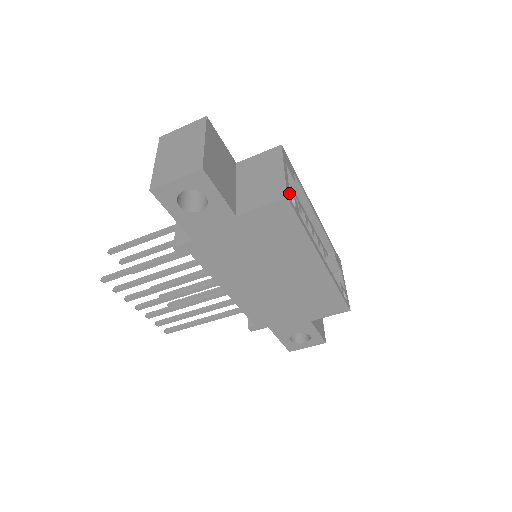
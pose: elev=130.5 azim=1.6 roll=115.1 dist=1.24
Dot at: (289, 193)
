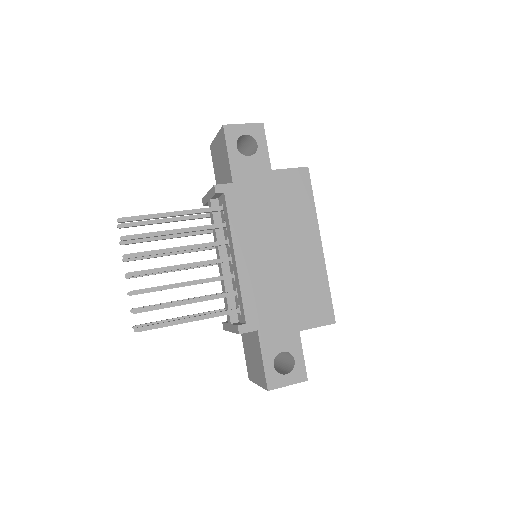
Dot at: occluded
